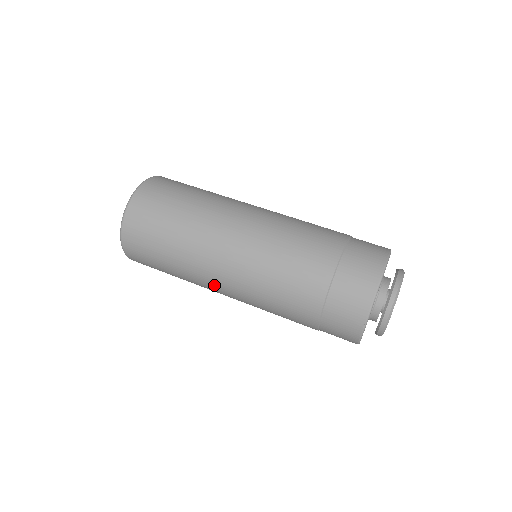
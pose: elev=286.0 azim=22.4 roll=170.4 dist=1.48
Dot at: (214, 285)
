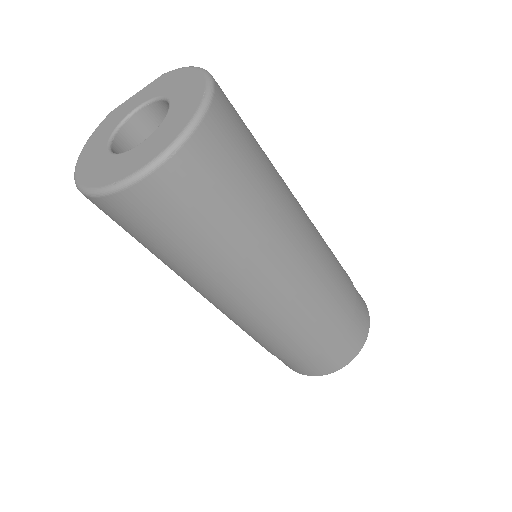
Dot at: occluded
